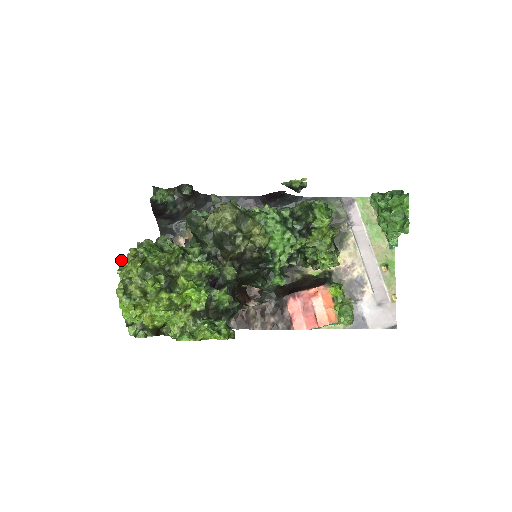
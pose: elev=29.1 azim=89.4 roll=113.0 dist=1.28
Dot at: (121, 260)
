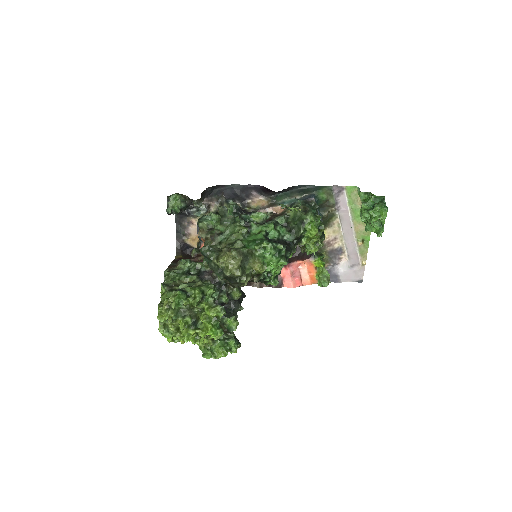
Dot at: (158, 308)
